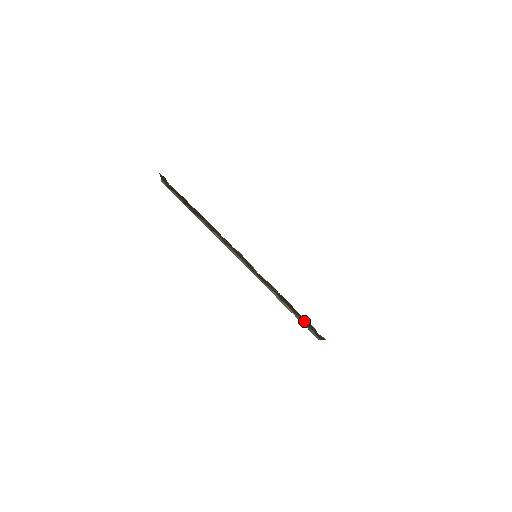
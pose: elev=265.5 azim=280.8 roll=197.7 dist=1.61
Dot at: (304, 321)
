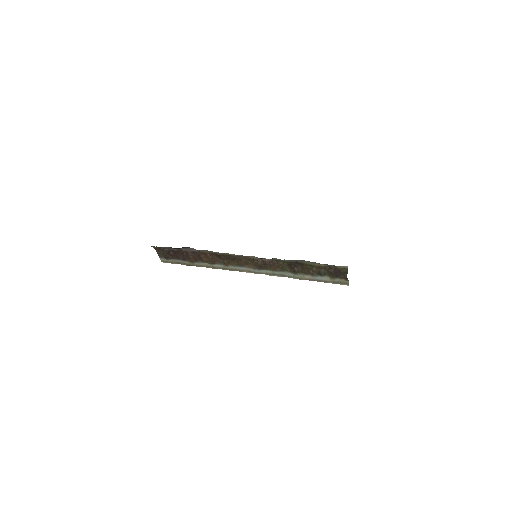
Dot at: (323, 272)
